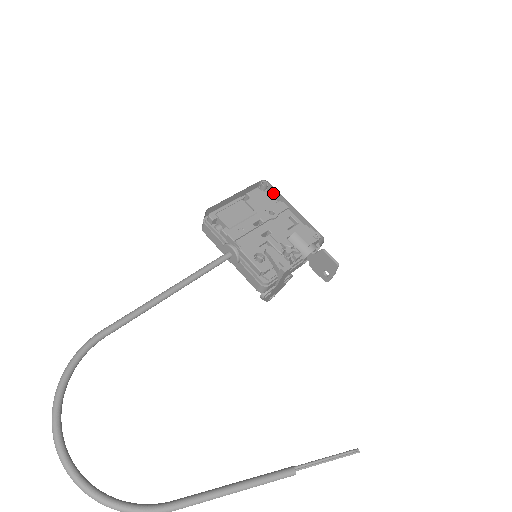
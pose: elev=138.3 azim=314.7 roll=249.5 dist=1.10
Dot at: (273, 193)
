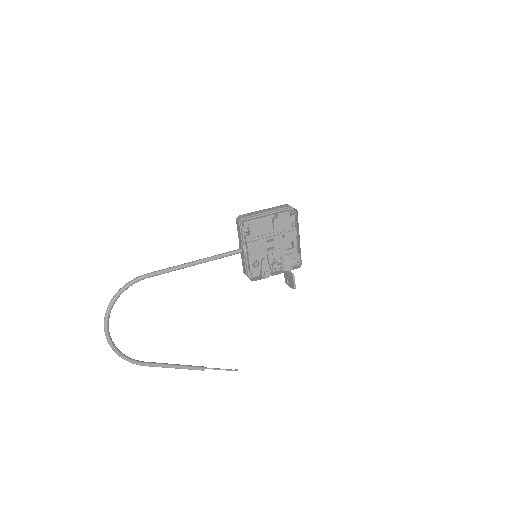
Dot at: (296, 217)
